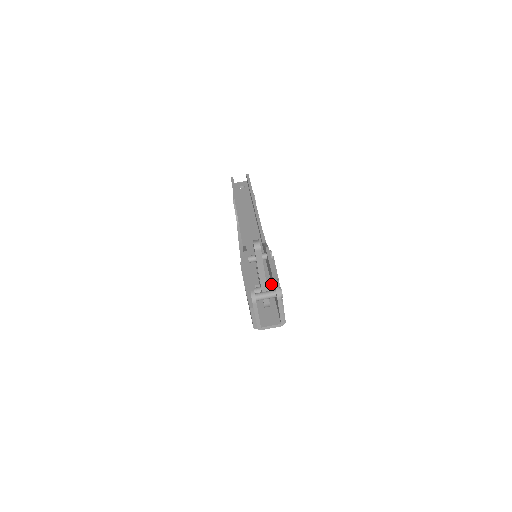
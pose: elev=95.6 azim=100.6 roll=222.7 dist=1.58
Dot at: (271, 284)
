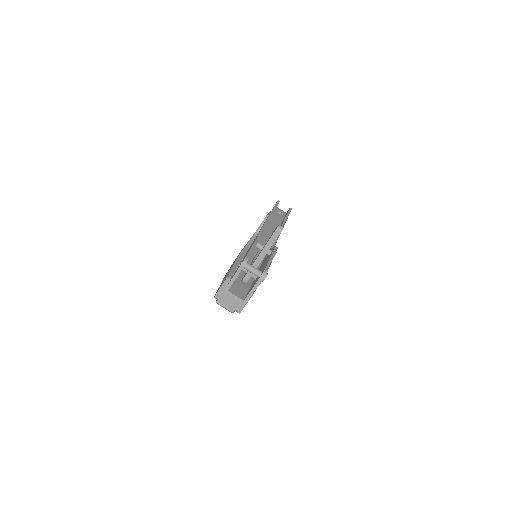
Dot at: occluded
